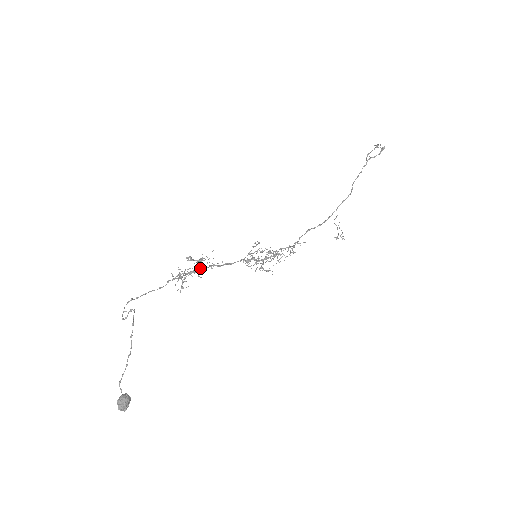
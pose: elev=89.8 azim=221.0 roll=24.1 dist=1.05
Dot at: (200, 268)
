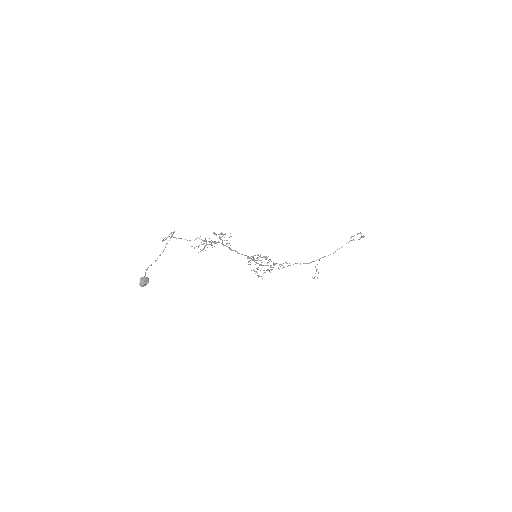
Dot at: (219, 242)
